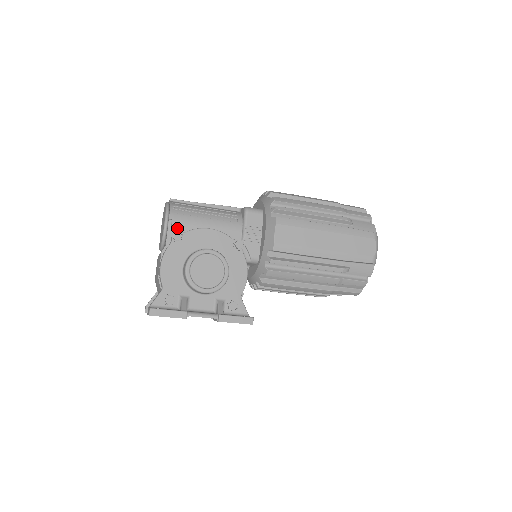
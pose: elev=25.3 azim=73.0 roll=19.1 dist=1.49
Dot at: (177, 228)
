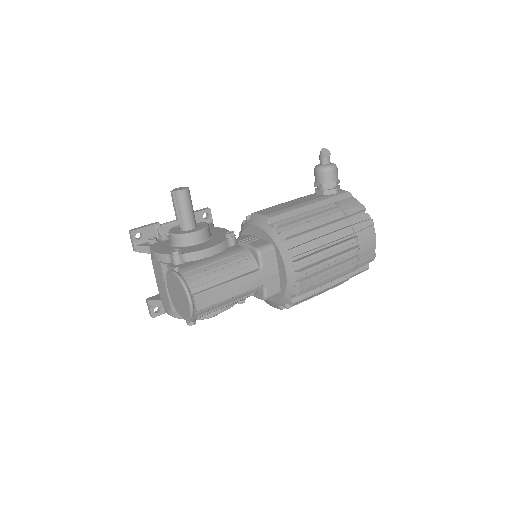
Dot at: occluded
